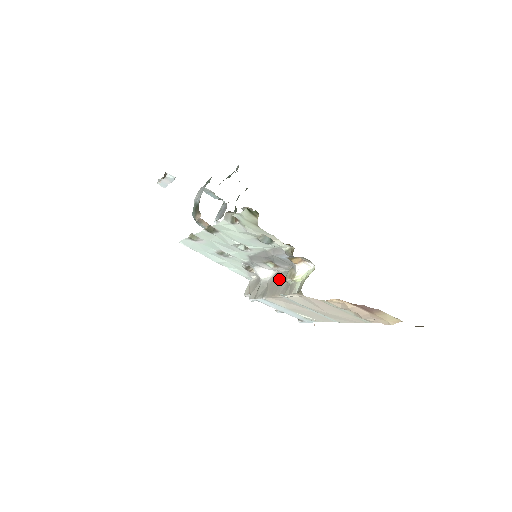
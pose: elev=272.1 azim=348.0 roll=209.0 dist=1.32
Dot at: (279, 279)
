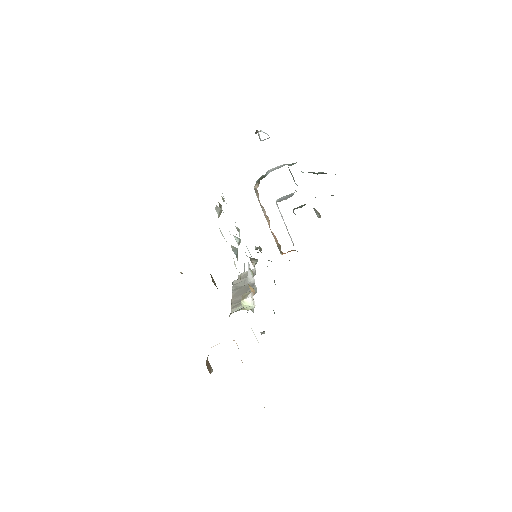
Dot at: (248, 289)
